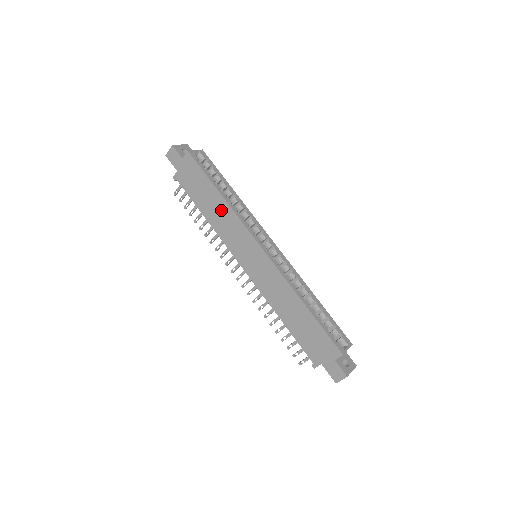
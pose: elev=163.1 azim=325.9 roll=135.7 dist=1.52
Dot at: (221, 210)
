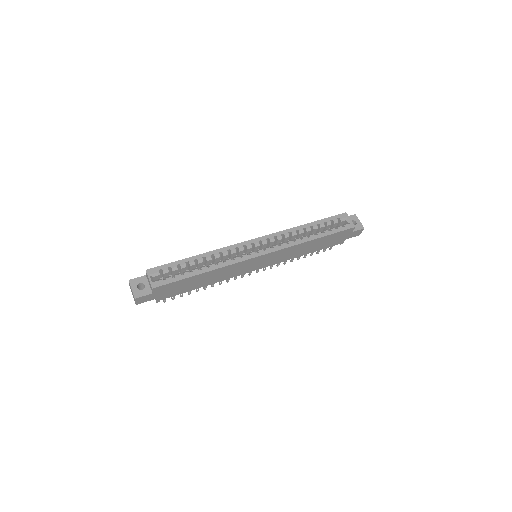
Dot at: (215, 275)
